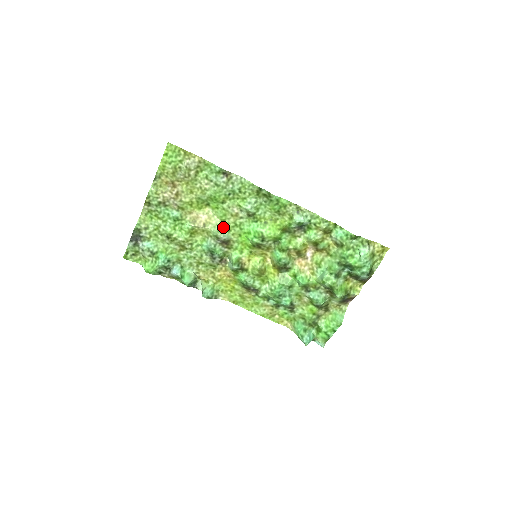
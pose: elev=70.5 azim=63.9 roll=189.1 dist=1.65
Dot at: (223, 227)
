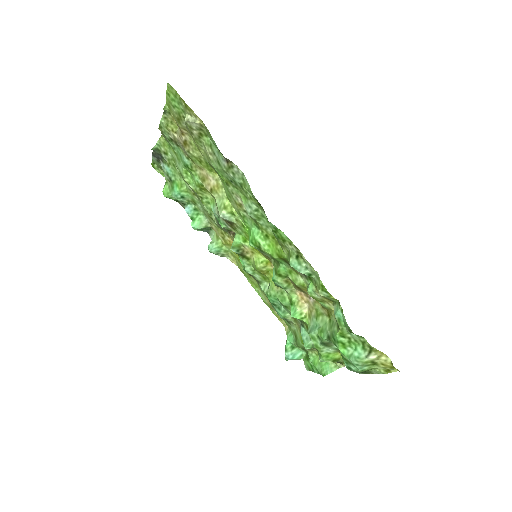
Dot at: (227, 207)
